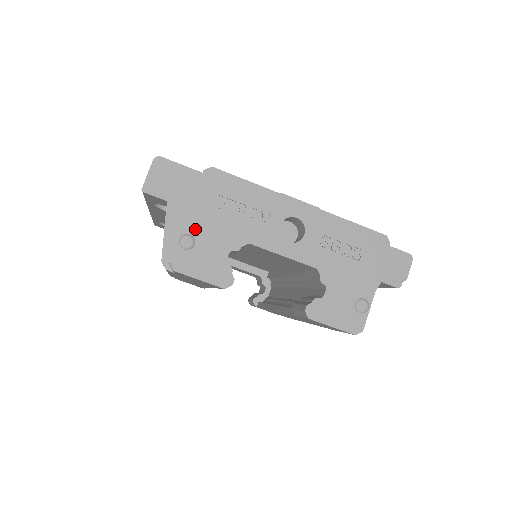
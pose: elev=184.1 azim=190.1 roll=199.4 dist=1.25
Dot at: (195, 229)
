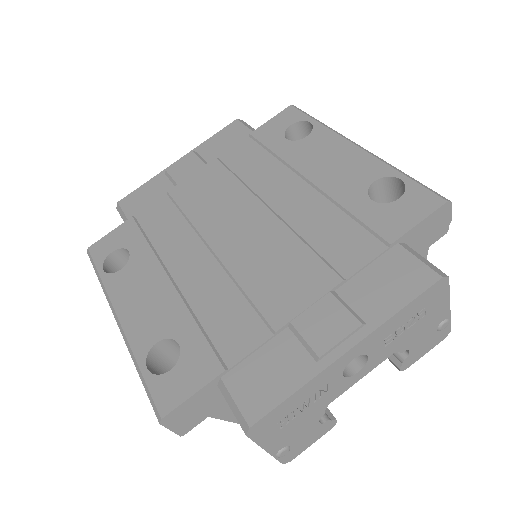
Dot at: (281, 445)
